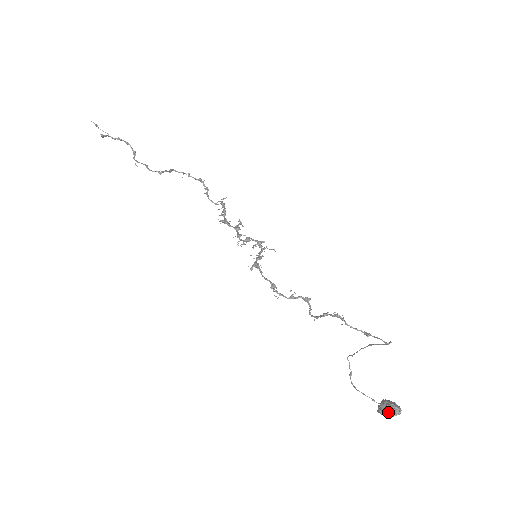
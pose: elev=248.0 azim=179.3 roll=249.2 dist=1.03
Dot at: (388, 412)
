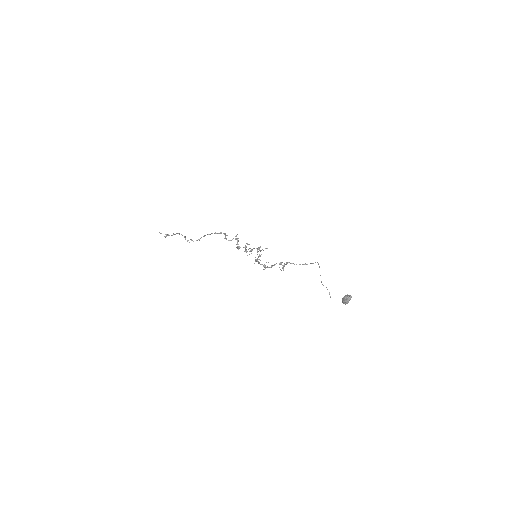
Dot at: (344, 301)
